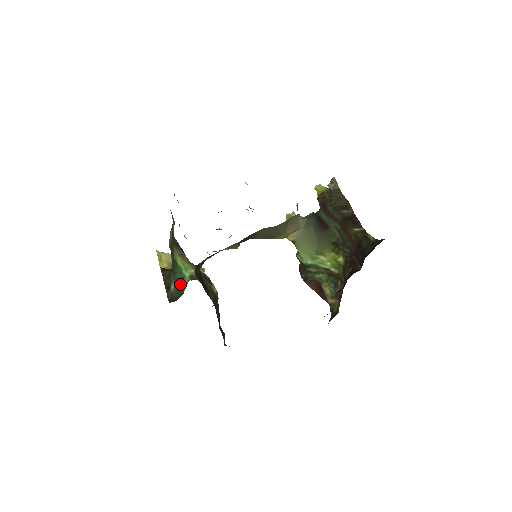
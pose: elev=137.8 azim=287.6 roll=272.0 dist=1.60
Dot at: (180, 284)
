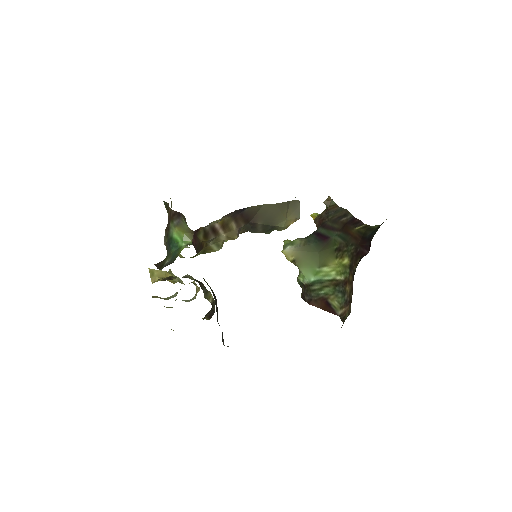
Dot at: (175, 254)
